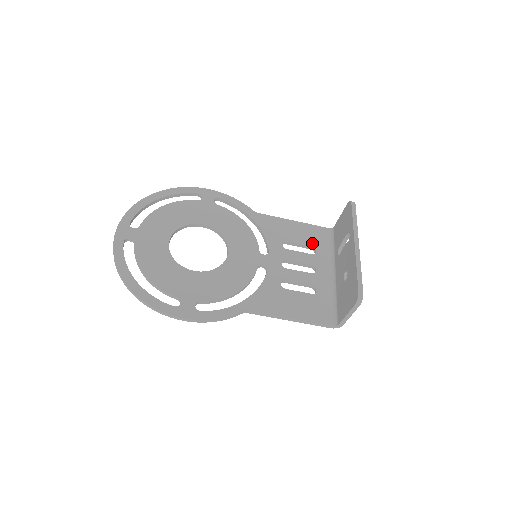
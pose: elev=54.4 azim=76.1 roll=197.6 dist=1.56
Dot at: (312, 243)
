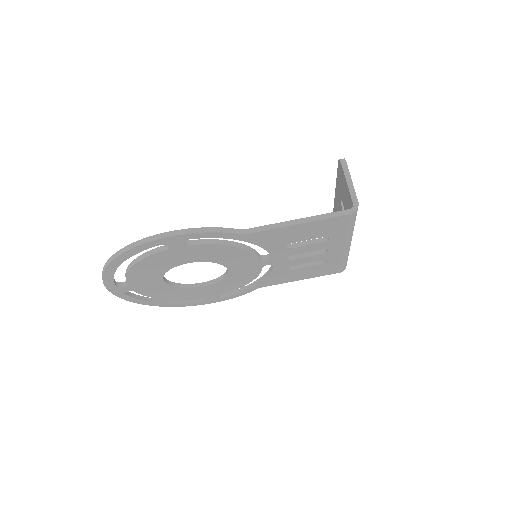
Dot at: occluded
